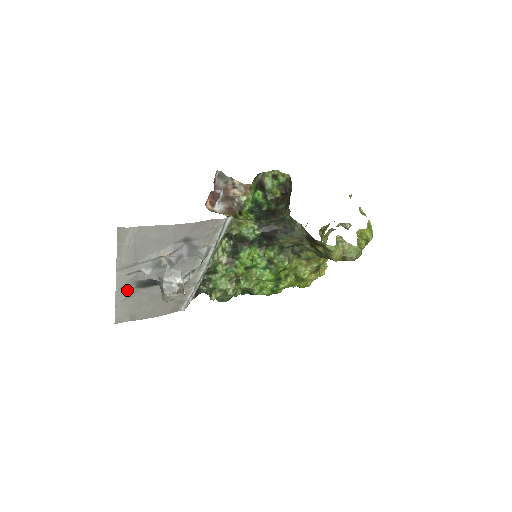
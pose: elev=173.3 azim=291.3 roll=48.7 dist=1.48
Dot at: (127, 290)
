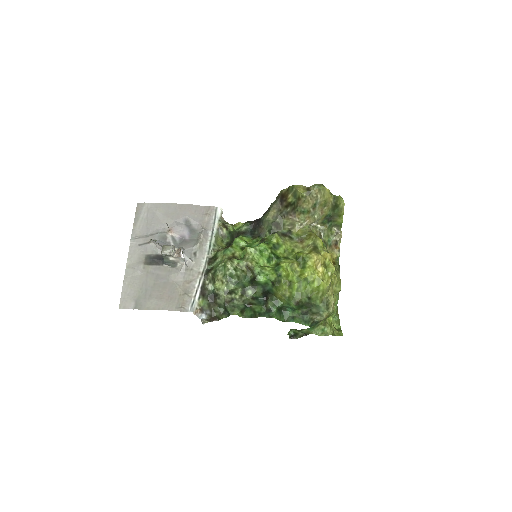
Dot at: (137, 264)
